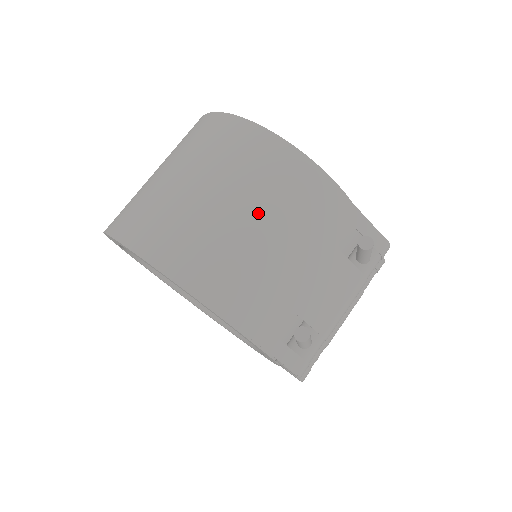
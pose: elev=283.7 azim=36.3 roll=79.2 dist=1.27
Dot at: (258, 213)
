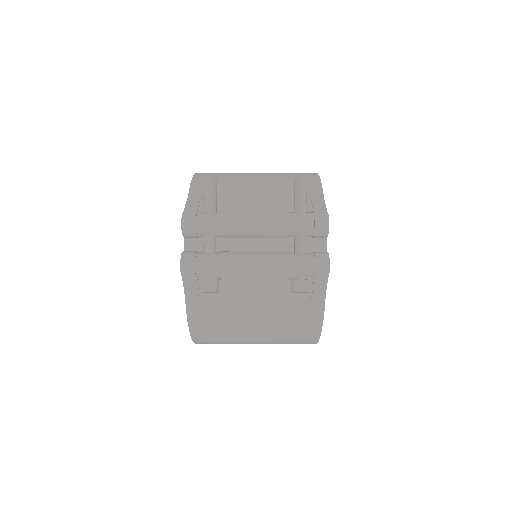
Dot at: (264, 173)
